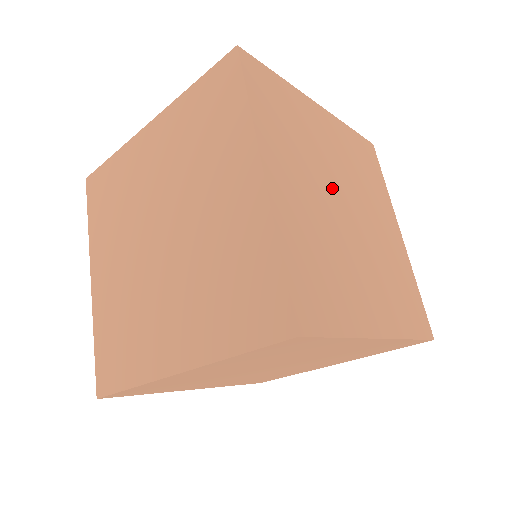
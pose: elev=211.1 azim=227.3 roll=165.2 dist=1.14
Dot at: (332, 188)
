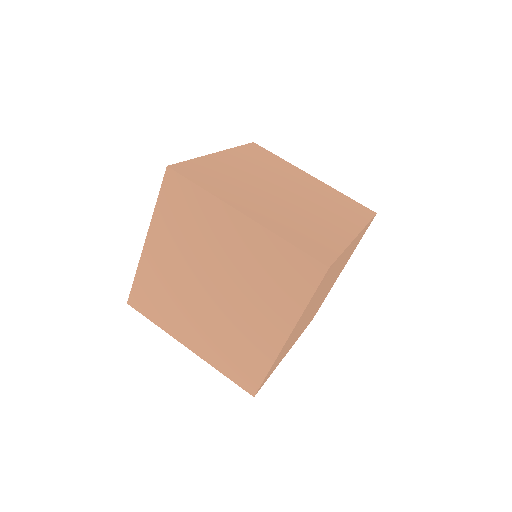
Dot at: (268, 189)
